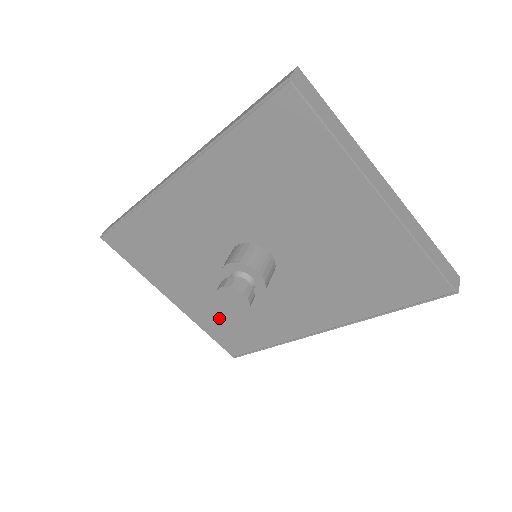
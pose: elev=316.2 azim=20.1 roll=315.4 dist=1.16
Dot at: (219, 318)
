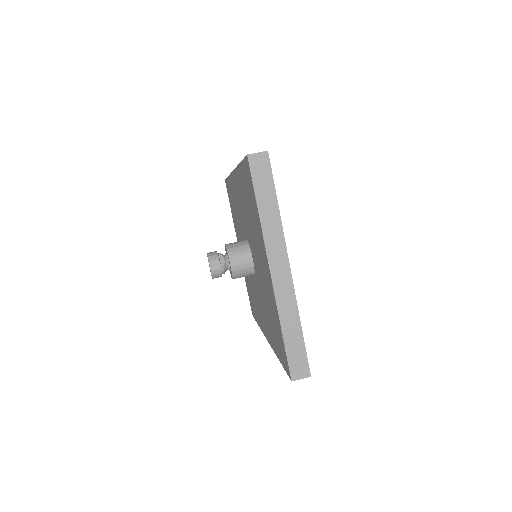
Dot at: occluded
